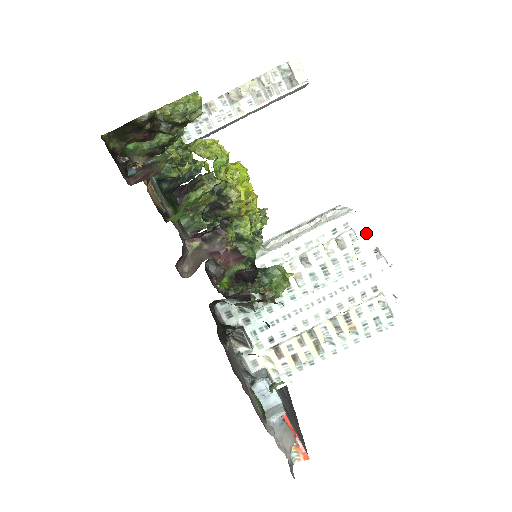
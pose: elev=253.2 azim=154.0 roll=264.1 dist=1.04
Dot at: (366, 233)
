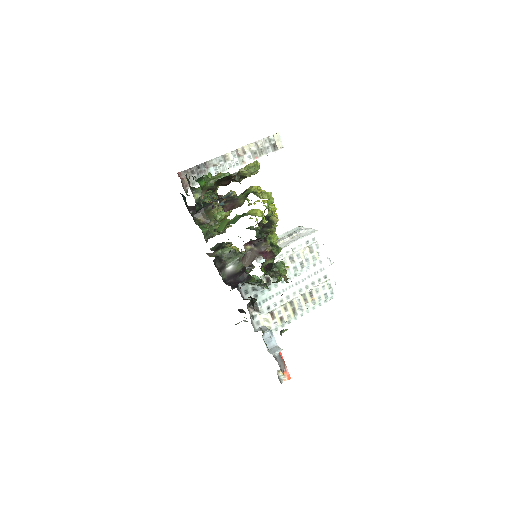
Dot at: (322, 244)
